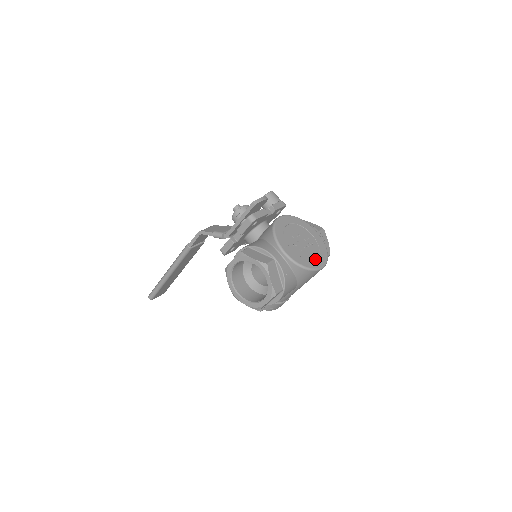
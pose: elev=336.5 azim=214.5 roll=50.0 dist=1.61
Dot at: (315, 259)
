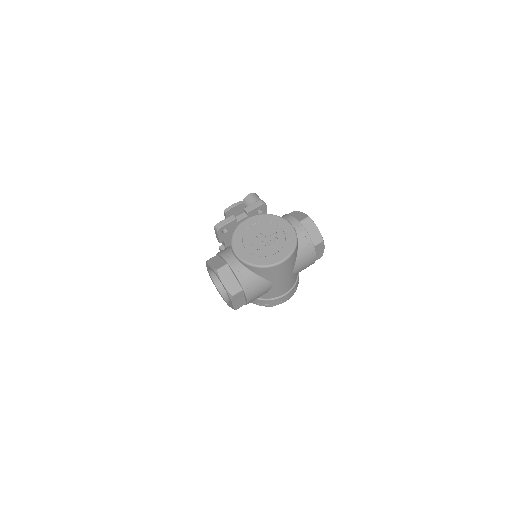
Dot at: (274, 254)
